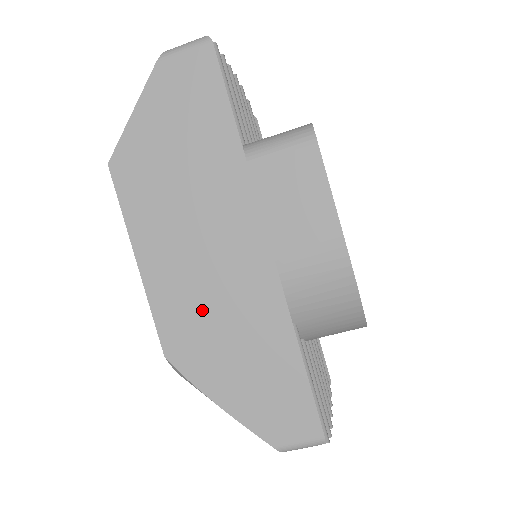
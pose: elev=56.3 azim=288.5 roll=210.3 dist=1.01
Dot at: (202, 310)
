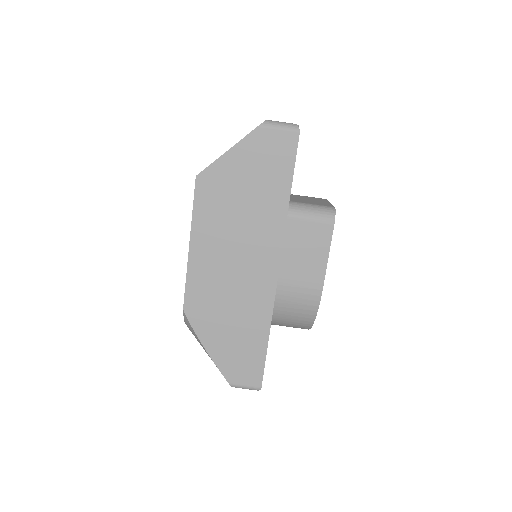
Dot at: (220, 291)
